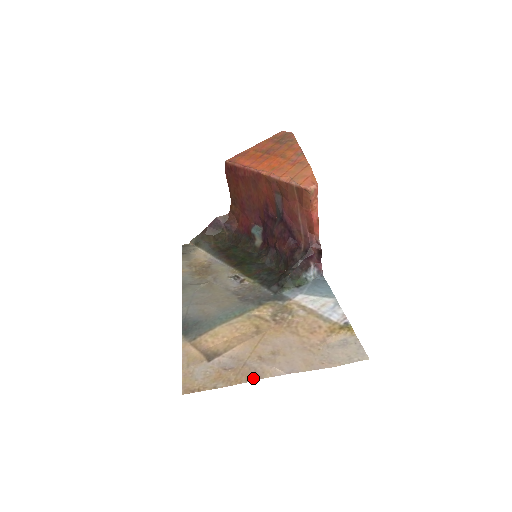
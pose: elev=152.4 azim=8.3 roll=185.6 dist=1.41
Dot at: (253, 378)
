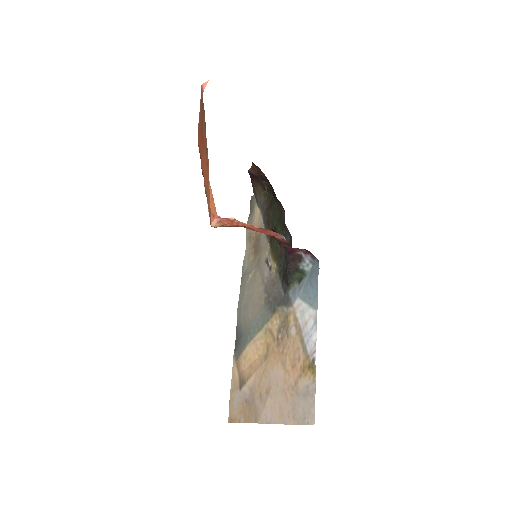
Dot at: (254, 420)
